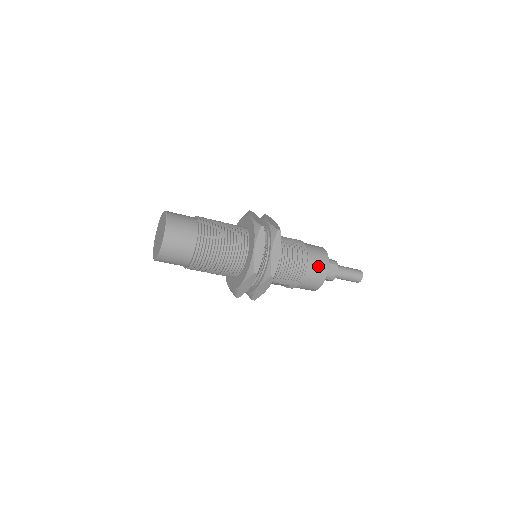
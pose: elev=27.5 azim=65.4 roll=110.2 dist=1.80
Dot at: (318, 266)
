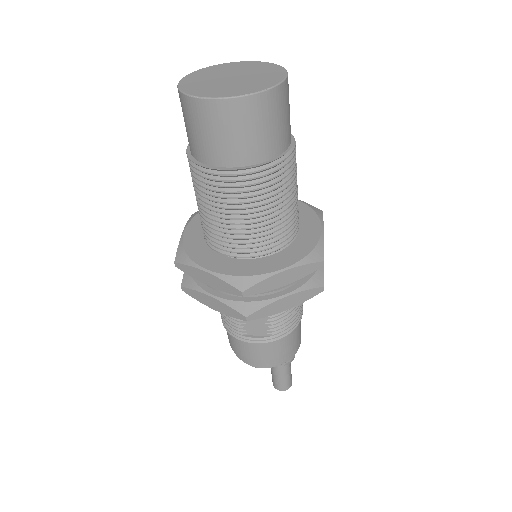
Dot at: (300, 328)
